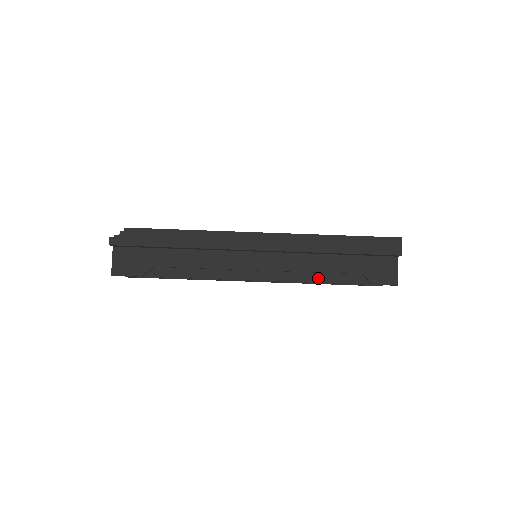
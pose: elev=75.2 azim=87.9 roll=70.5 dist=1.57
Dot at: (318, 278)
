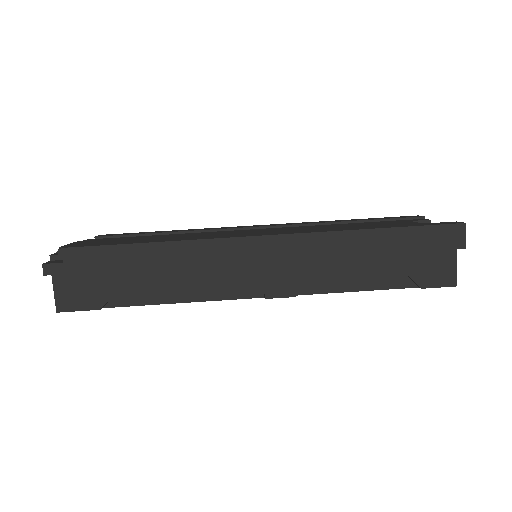
Dot at: (346, 286)
